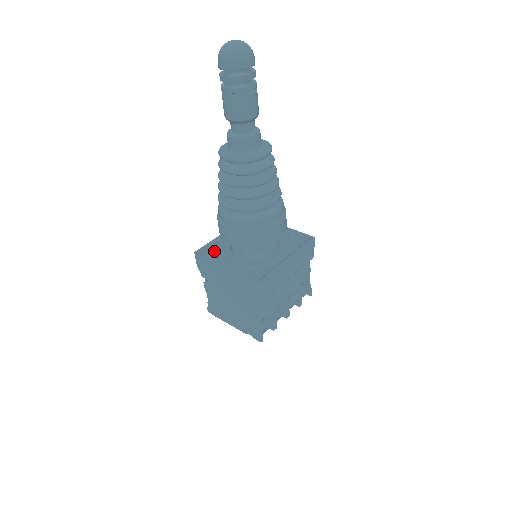
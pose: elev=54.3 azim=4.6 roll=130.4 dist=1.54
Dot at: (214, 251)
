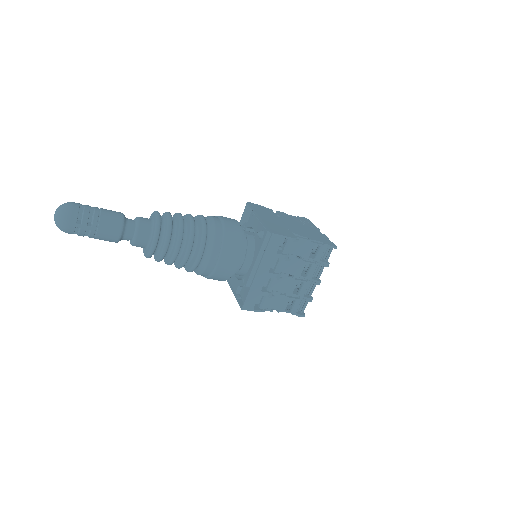
Dot at: occluded
